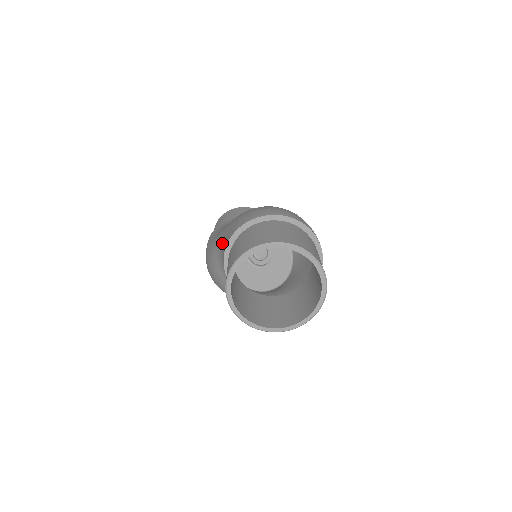
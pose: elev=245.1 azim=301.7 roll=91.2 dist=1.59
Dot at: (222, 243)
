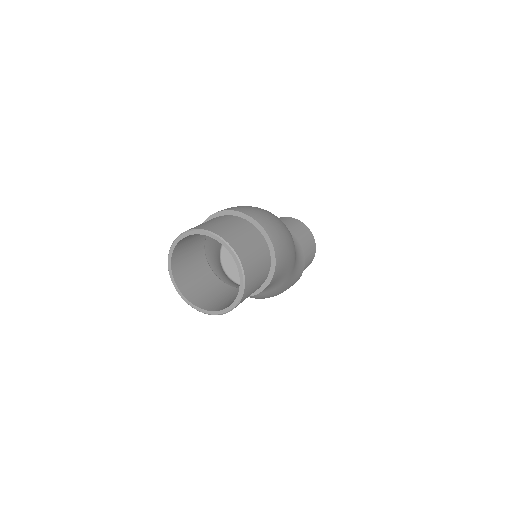
Dot at: occluded
